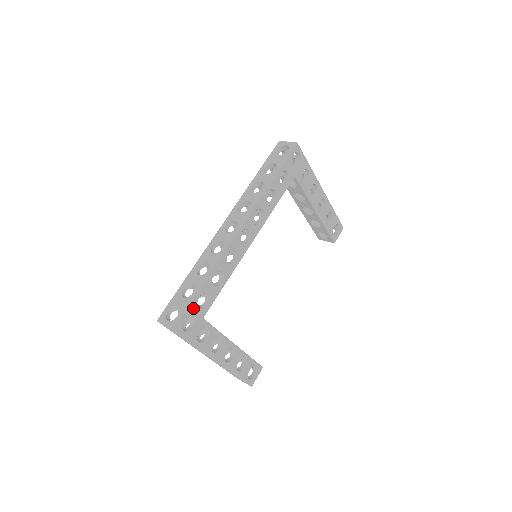
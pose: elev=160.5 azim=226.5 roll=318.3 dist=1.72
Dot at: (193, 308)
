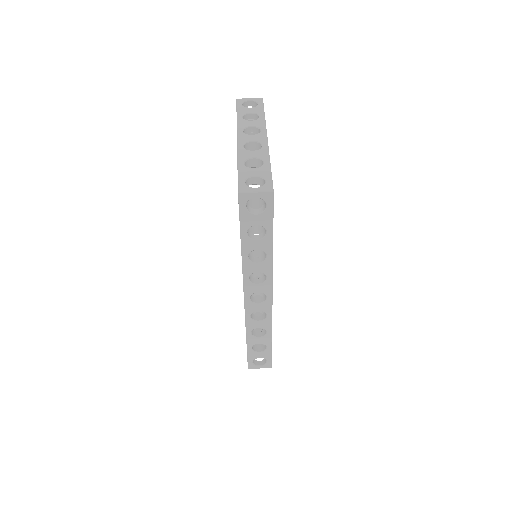
Dot at: occluded
